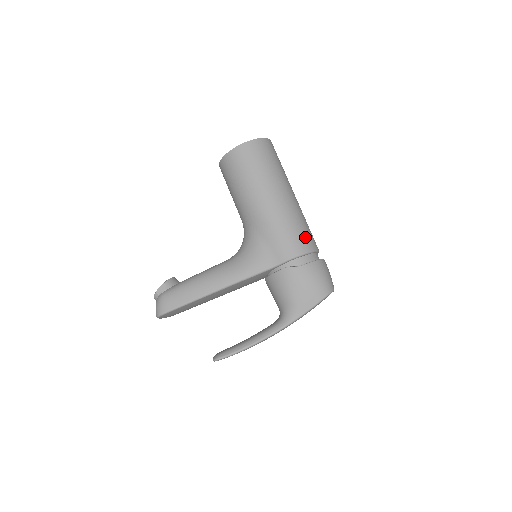
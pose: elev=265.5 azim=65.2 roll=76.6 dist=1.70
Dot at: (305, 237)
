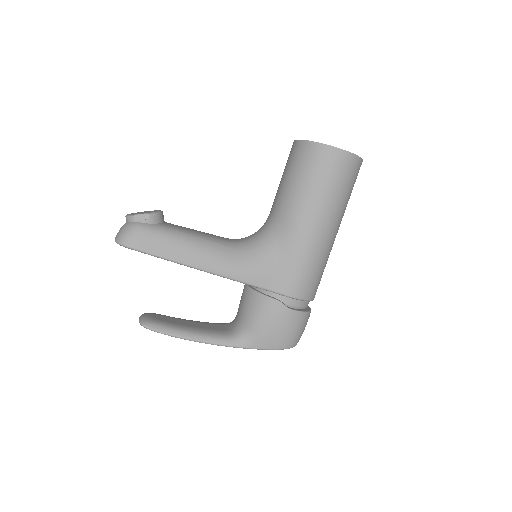
Dot at: (316, 284)
